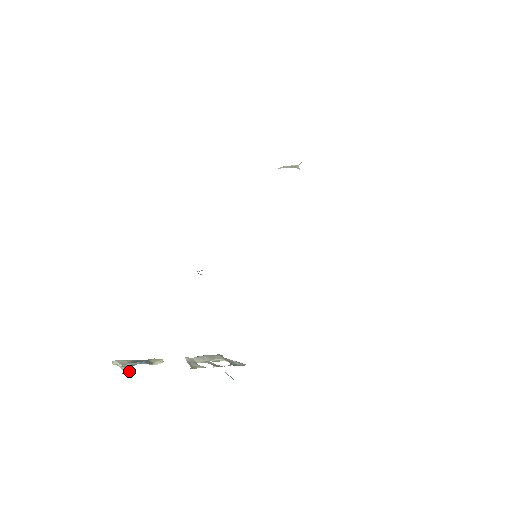
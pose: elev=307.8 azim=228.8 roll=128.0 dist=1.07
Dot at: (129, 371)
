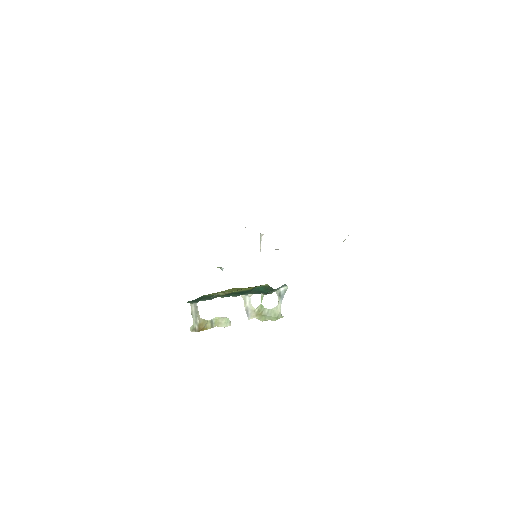
Dot at: (193, 304)
